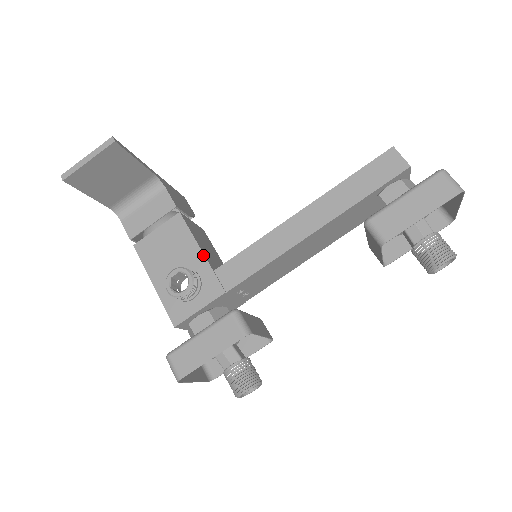
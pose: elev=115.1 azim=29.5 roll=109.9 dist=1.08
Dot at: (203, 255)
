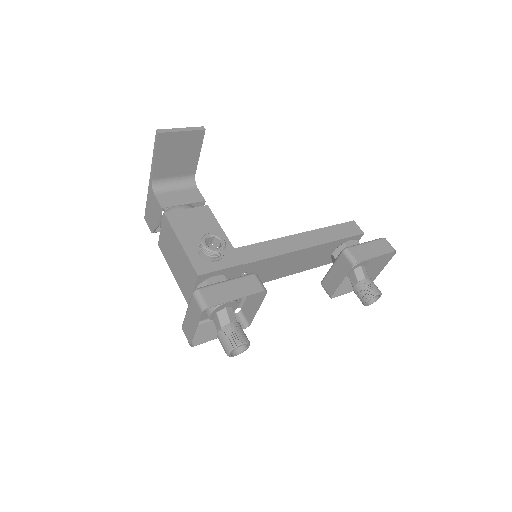
Dot at: (226, 236)
